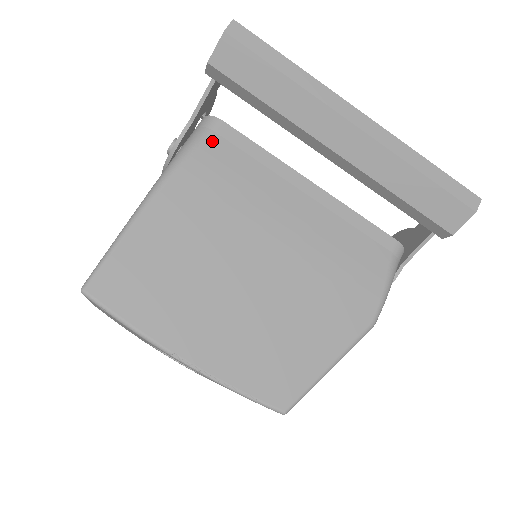
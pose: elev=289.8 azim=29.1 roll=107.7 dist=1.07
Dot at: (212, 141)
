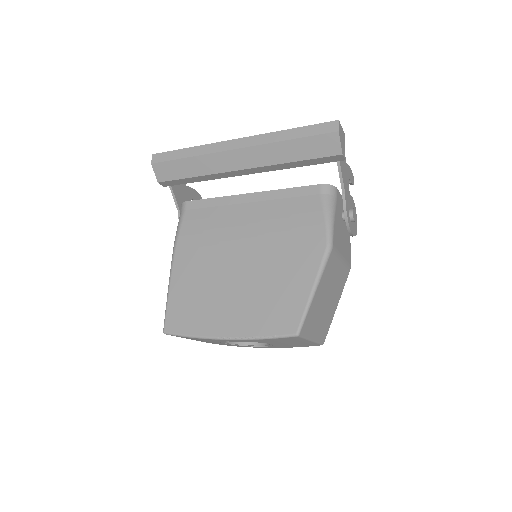
Dot at: (186, 216)
